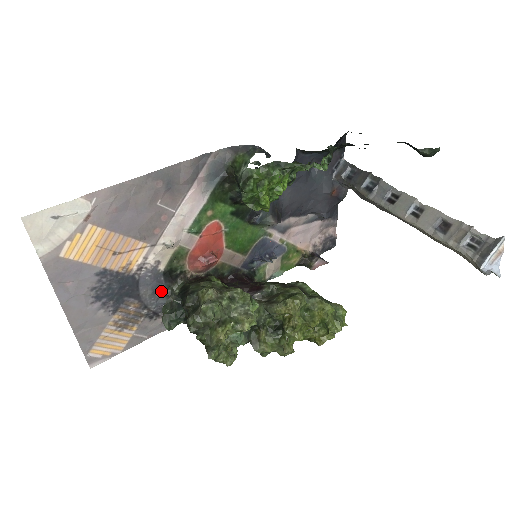
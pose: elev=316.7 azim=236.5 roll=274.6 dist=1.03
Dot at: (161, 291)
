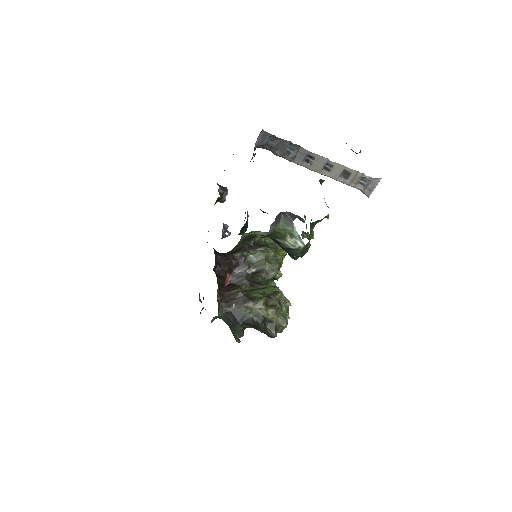
Dot at: occluded
